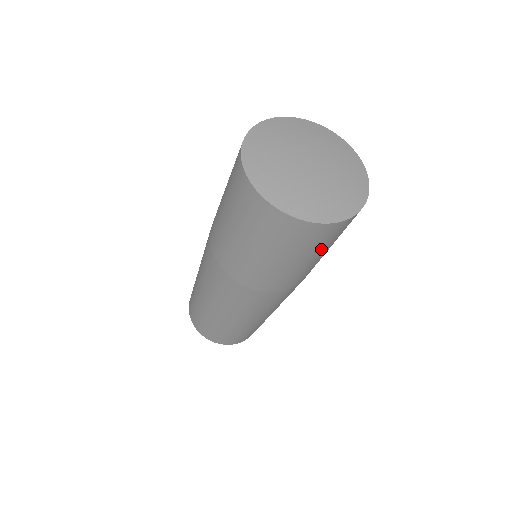
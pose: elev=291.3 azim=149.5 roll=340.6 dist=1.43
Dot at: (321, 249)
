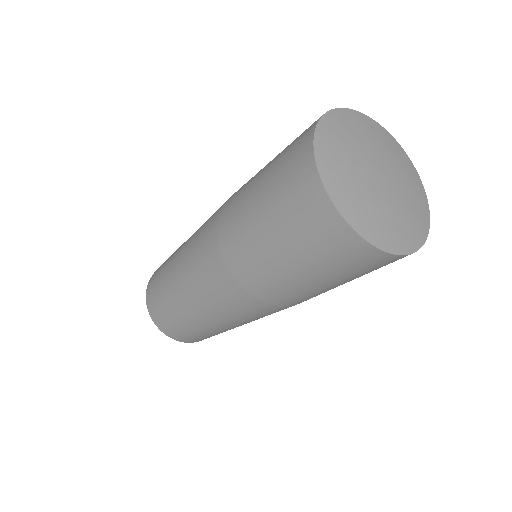
Dot at: occluded
